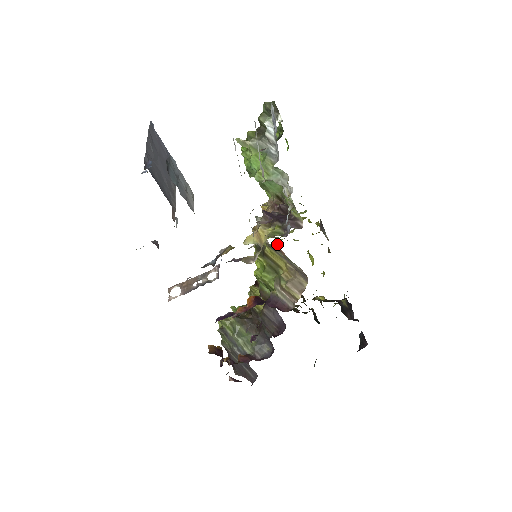
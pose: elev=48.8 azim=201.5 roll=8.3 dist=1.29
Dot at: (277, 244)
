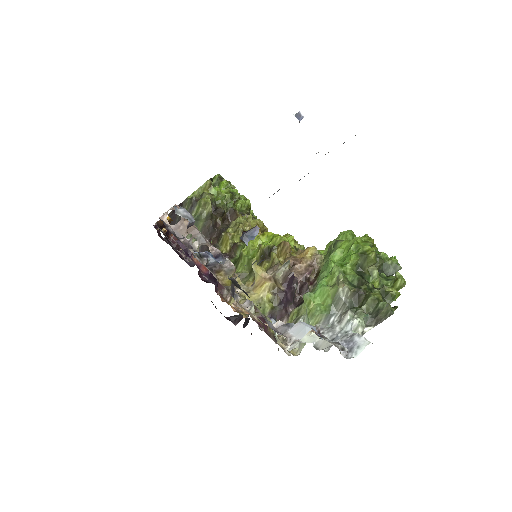
Dot at: occluded
